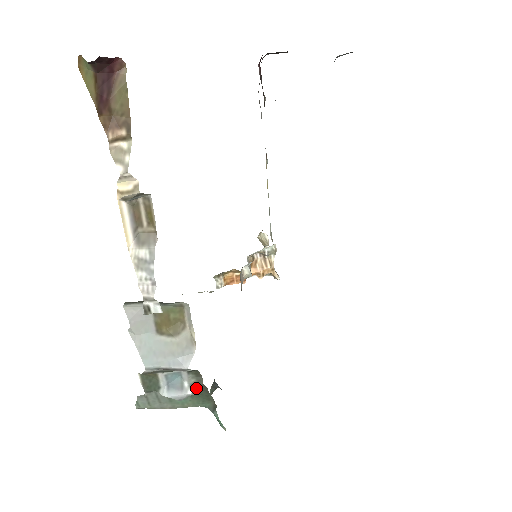
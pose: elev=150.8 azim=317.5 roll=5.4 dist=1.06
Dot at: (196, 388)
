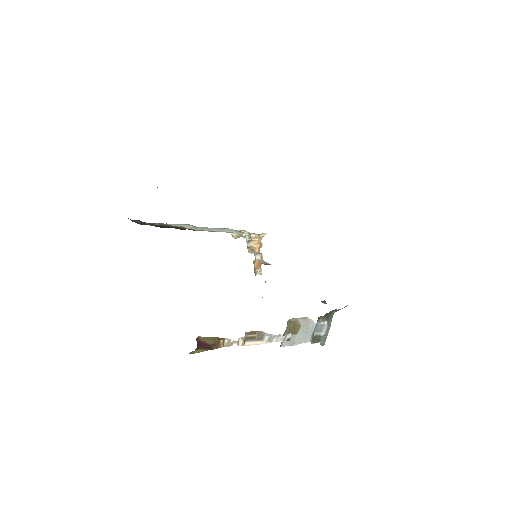
Dot at: (325, 319)
